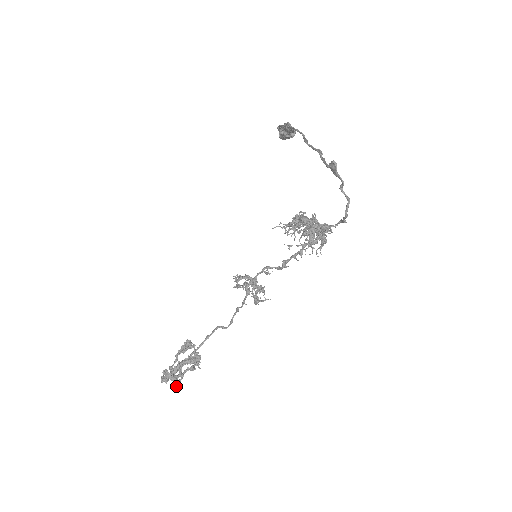
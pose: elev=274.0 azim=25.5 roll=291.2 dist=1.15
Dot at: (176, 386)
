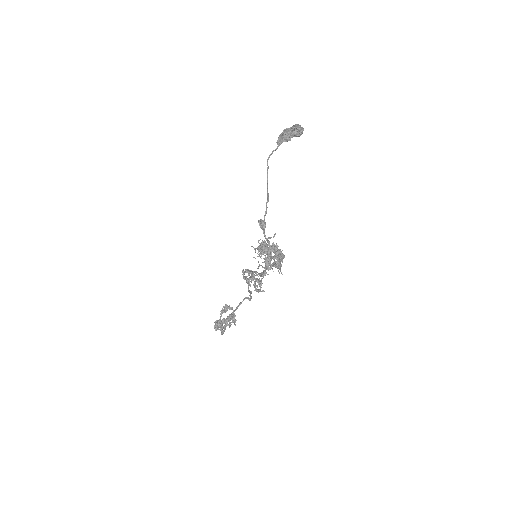
Dot at: (222, 334)
